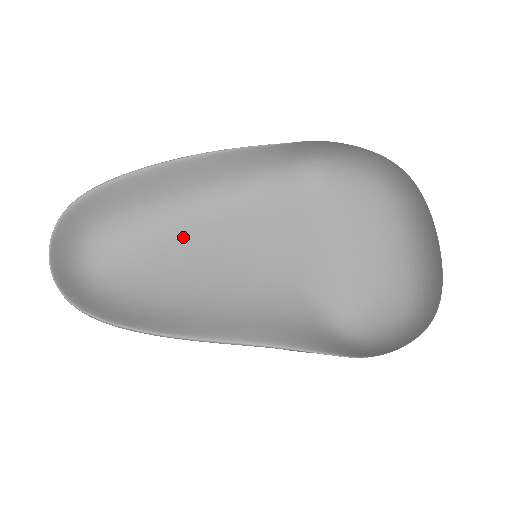
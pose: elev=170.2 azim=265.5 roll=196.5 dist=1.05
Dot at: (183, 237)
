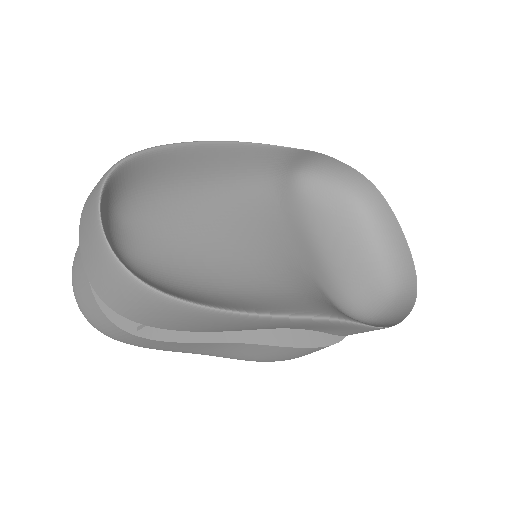
Dot at: (212, 225)
